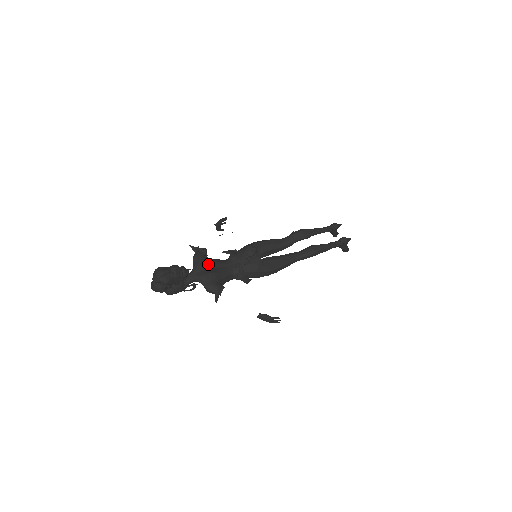
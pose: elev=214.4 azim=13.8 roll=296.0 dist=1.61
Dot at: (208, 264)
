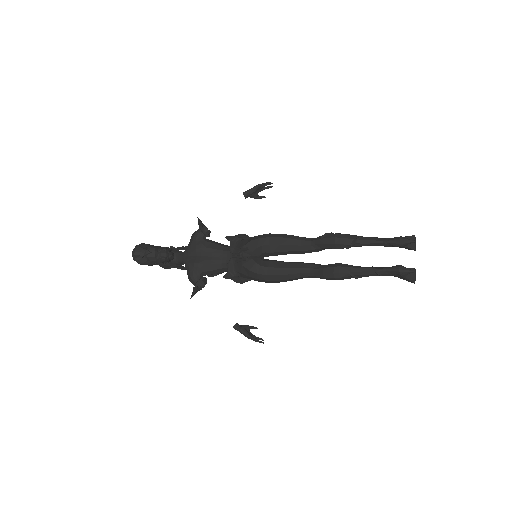
Dot at: (198, 250)
